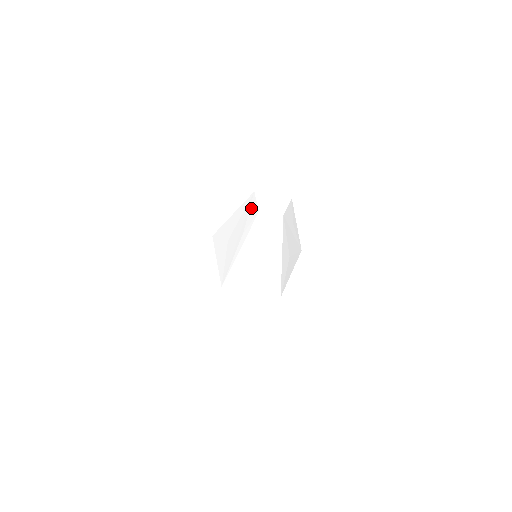
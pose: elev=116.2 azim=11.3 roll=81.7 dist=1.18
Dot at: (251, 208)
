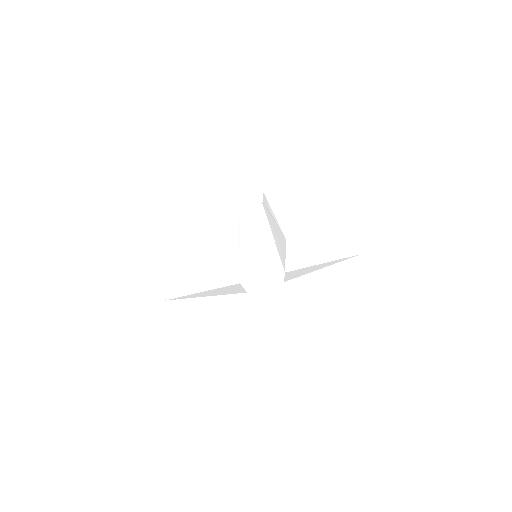
Dot at: occluded
